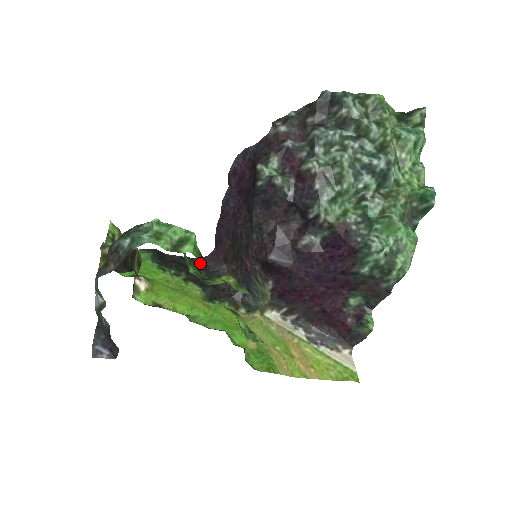
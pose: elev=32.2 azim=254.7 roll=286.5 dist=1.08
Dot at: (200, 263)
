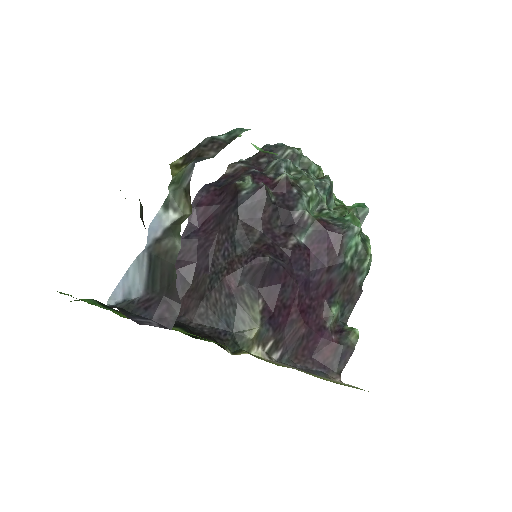
Dot at: occluded
